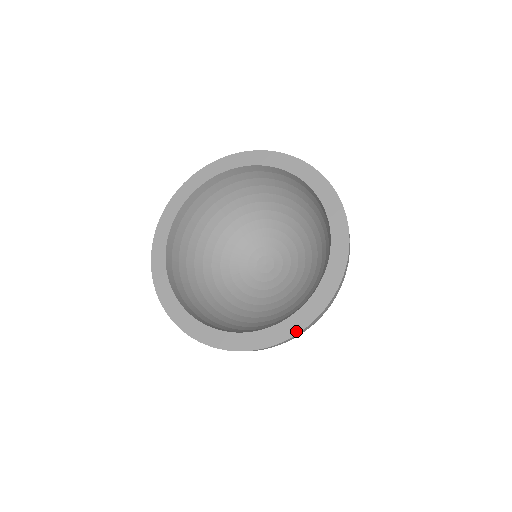
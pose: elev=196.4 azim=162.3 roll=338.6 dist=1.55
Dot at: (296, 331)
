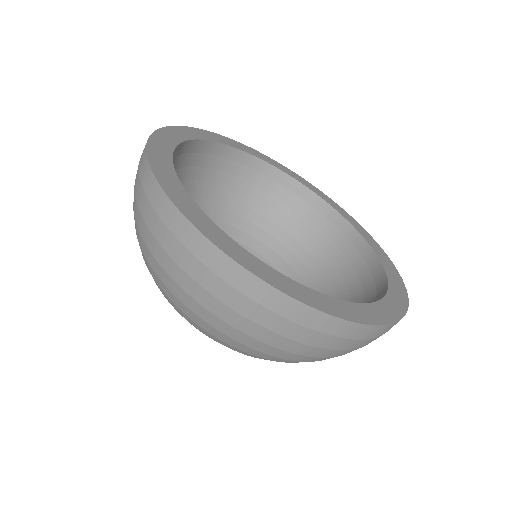
Dot at: (402, 312)
